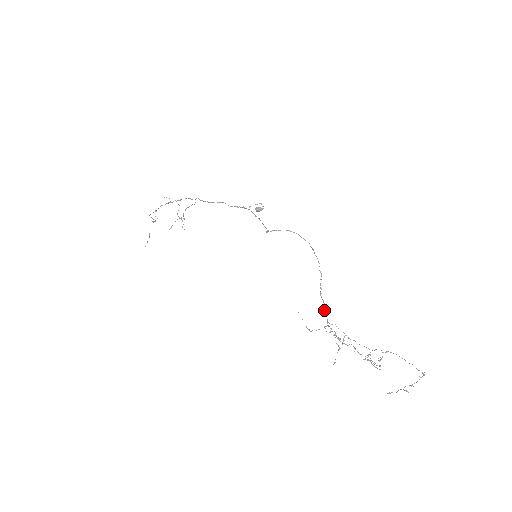
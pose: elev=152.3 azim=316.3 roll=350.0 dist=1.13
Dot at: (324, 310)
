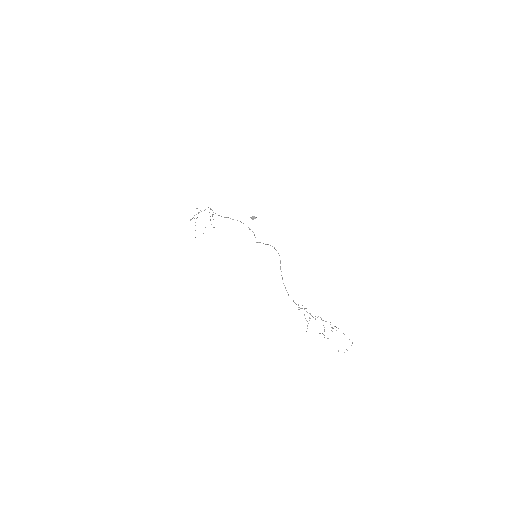
Dot at: (294, 302)
